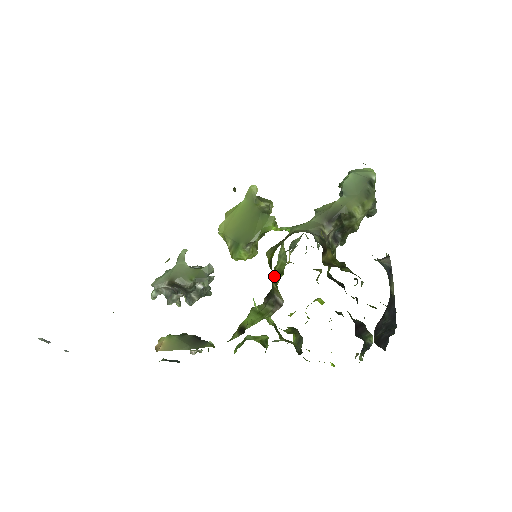
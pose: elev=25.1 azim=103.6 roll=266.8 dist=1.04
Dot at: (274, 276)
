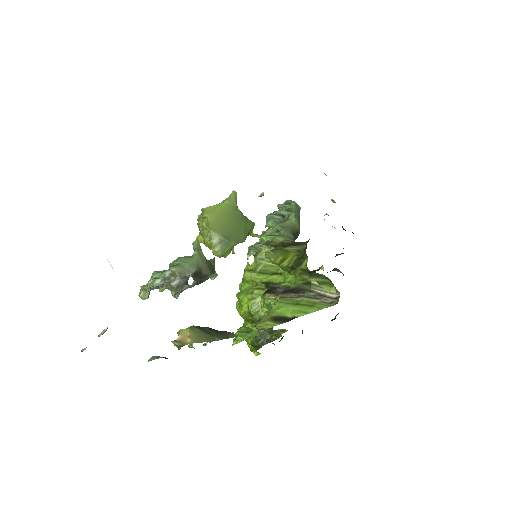
Dot at: (255, 275)
